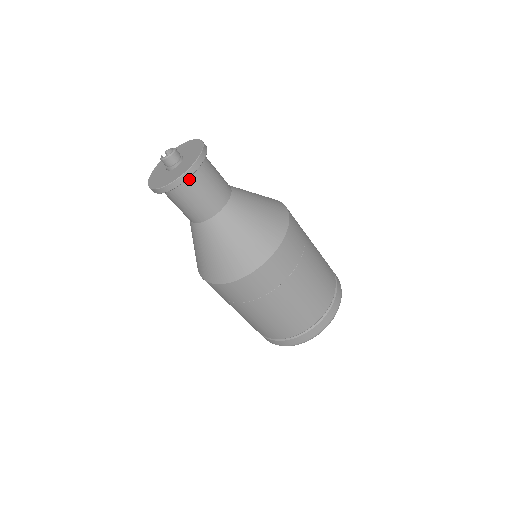
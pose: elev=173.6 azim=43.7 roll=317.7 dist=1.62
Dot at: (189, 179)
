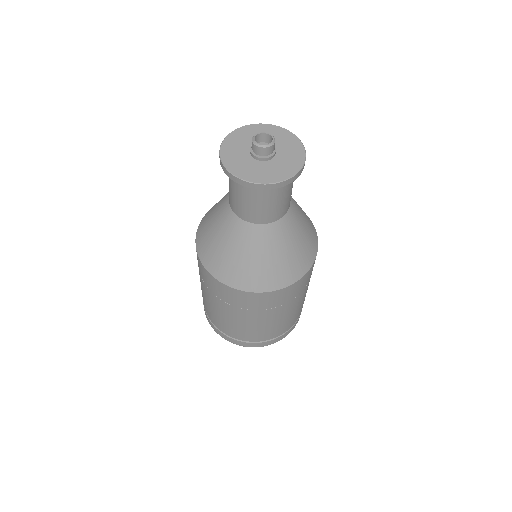
Dot at: occluded
